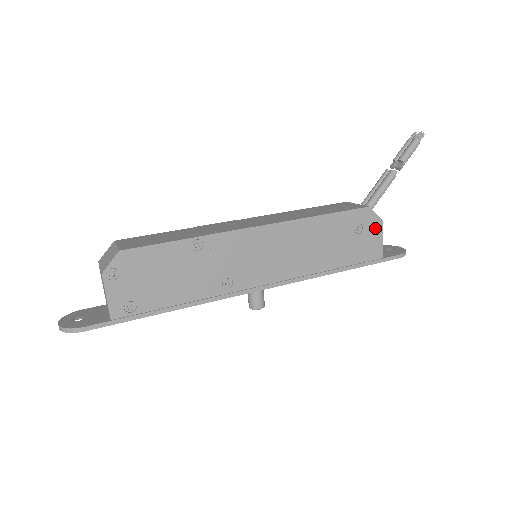
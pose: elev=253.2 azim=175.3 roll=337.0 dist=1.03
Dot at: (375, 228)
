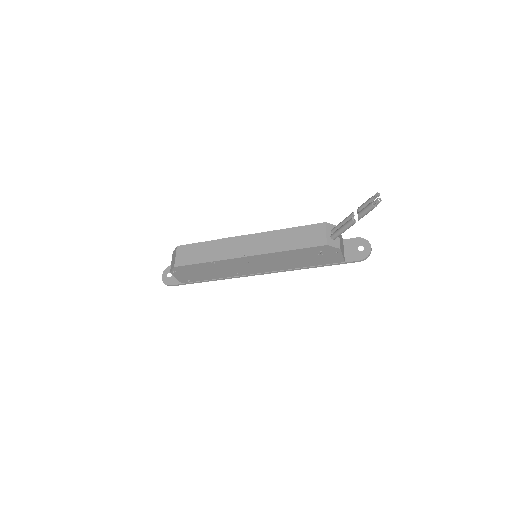
Dot at: (335, 251)
